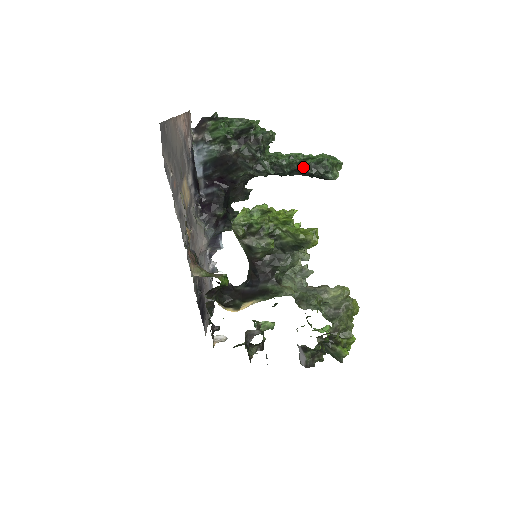
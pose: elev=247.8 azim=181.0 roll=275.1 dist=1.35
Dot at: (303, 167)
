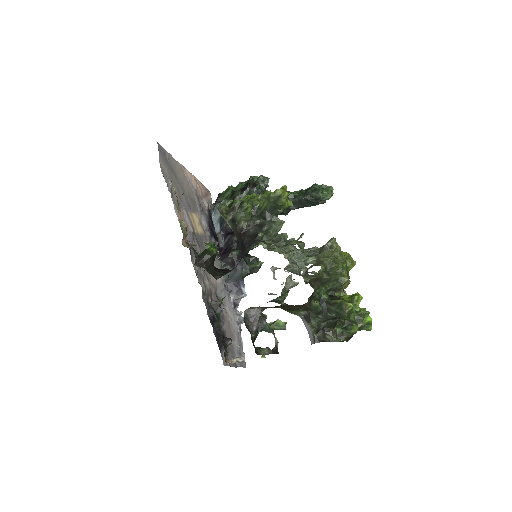
Dot at: (297, 197)
